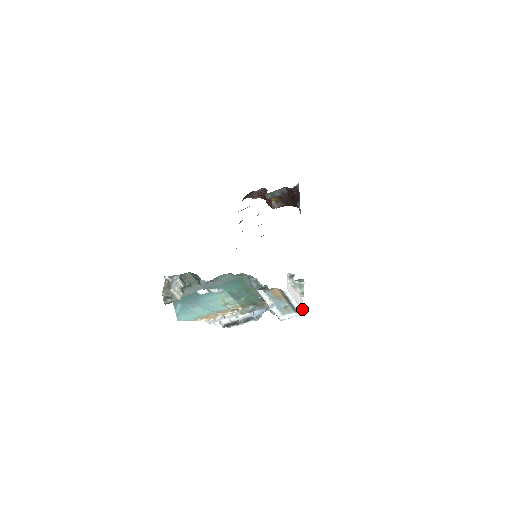
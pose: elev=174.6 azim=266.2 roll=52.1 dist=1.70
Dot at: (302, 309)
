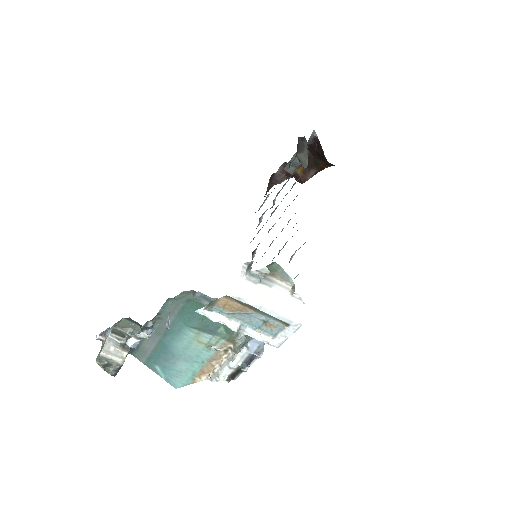
Dot at: (295, 316)
